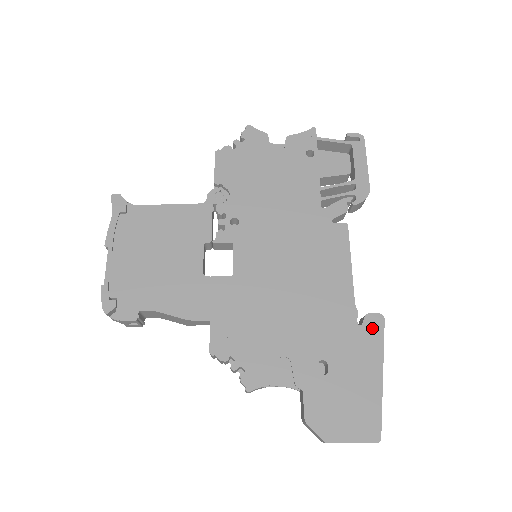
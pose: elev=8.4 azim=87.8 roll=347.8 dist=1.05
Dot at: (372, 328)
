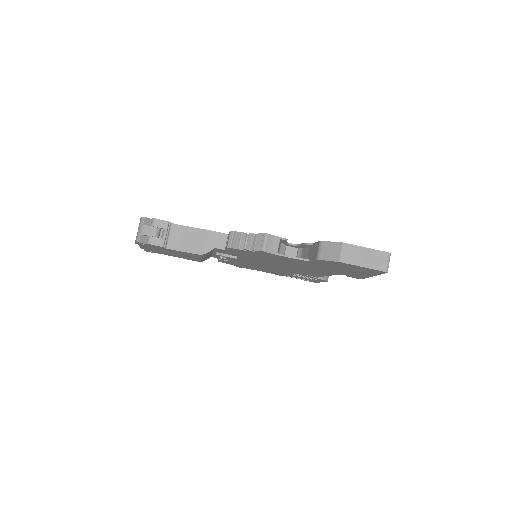
Dot at: occluded
